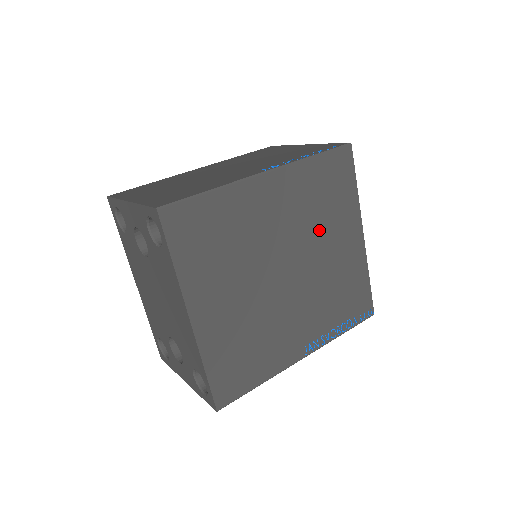
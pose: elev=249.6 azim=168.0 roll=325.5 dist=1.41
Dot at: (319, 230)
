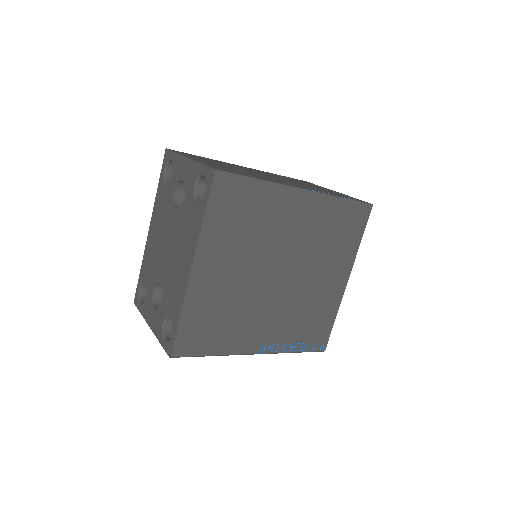
Dot at: (318, 257)
